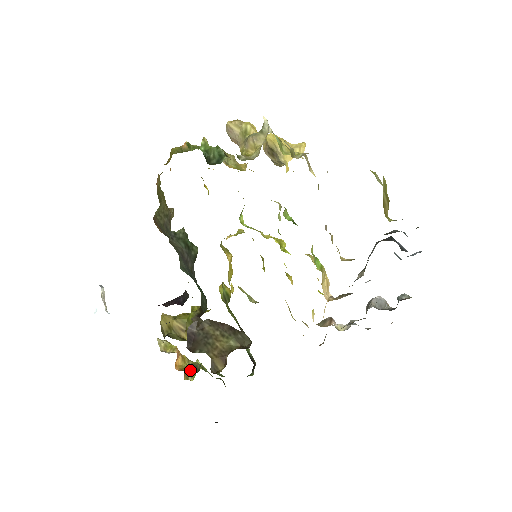
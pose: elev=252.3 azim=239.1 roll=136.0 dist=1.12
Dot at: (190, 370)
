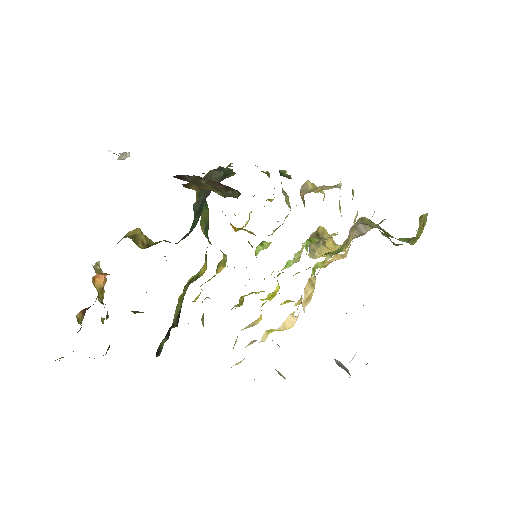
Dot at: (98, 299)
